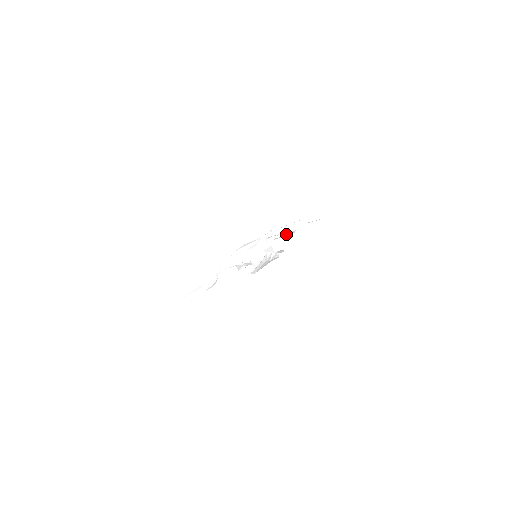
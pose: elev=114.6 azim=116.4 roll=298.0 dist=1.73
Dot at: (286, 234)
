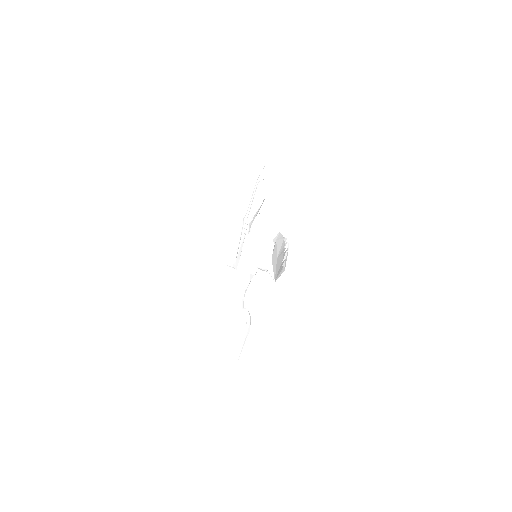
Dot at: (259, 210)
